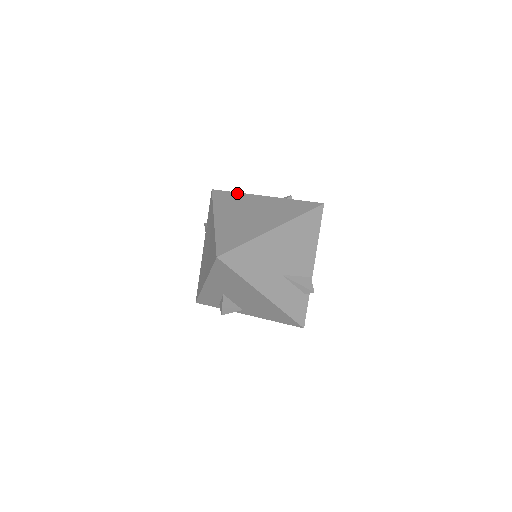
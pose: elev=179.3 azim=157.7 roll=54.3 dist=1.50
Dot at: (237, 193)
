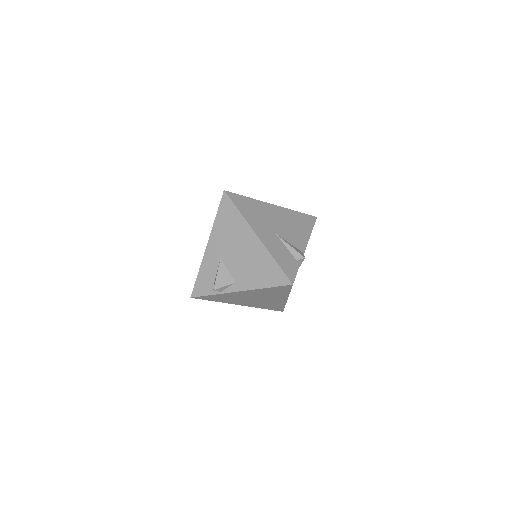
Dot at: occluded
